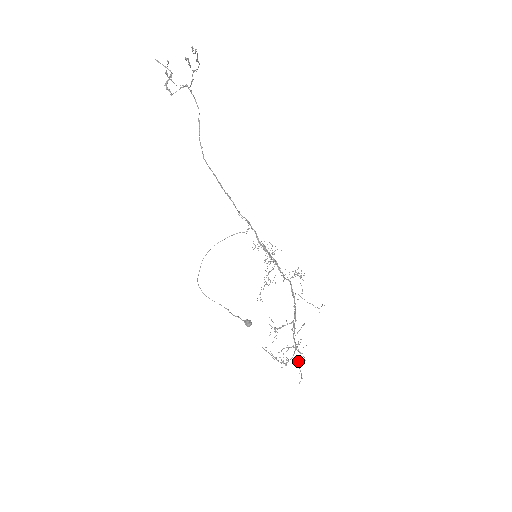
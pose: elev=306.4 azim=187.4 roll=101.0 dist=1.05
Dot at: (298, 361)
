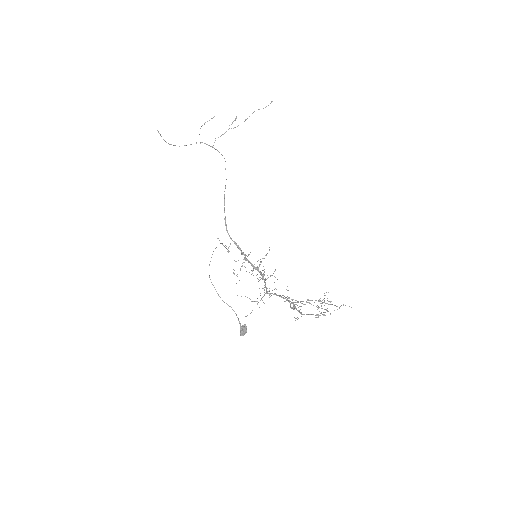
Dot at: (335, 305)
